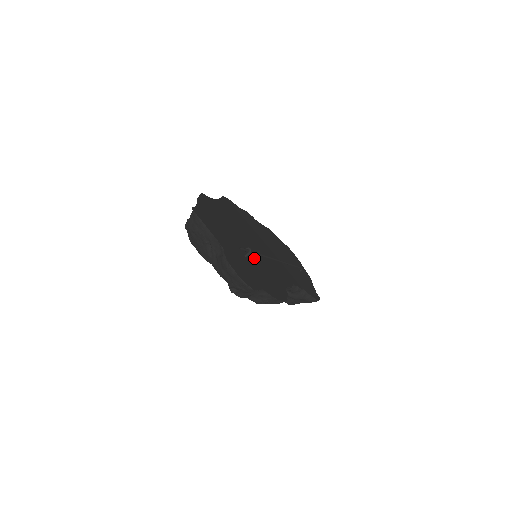
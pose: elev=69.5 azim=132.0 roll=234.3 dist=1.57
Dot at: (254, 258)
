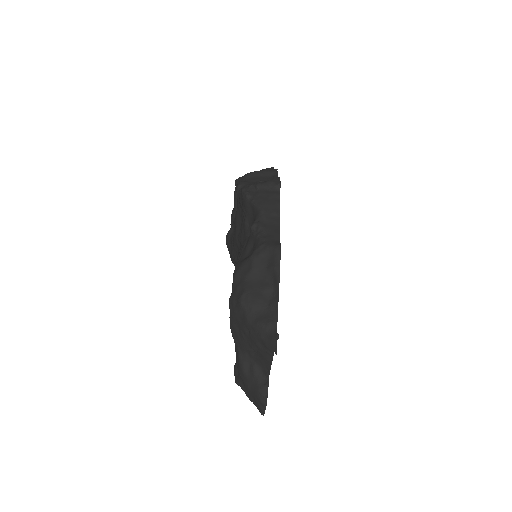
Dot at: occluded
